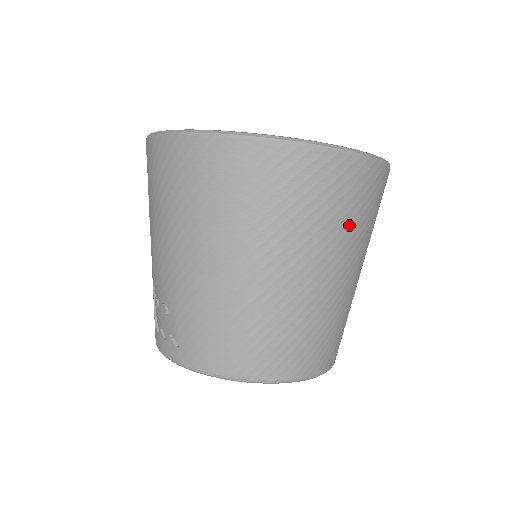
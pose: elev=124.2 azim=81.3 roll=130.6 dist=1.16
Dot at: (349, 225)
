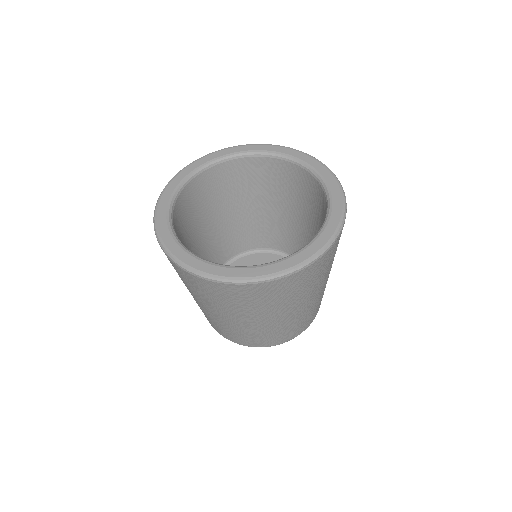
Dot at: (278, 302)
